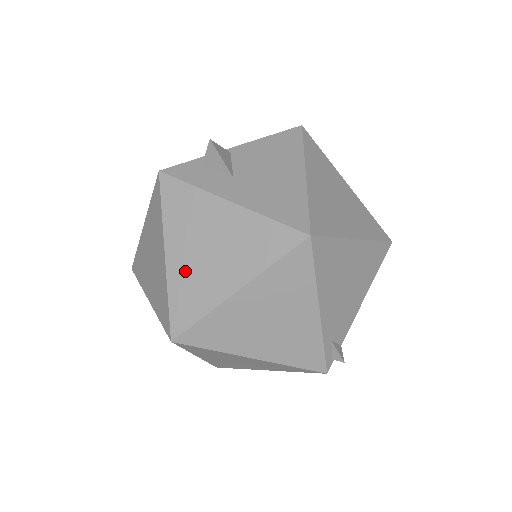
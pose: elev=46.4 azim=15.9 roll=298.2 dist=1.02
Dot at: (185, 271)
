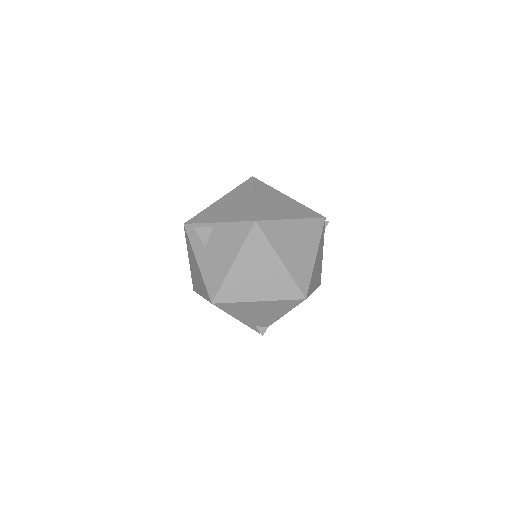
Dot at: (193, 272)
